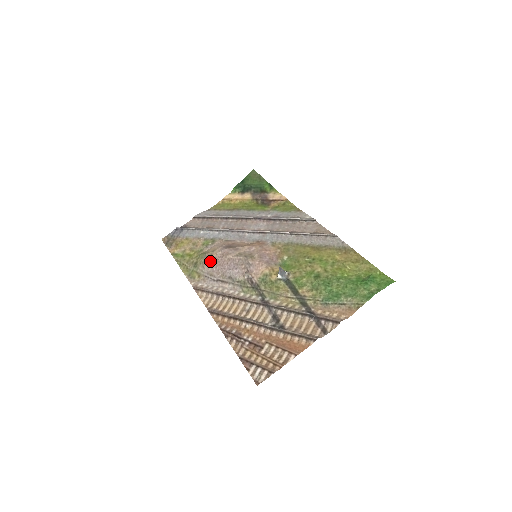
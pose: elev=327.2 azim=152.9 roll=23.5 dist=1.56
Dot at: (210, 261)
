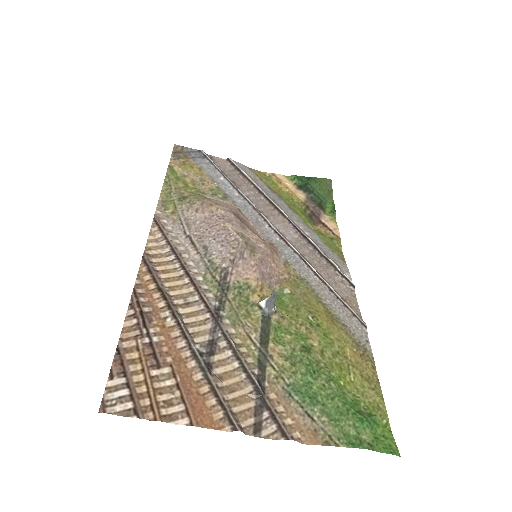
Dot at: (202, 209)
